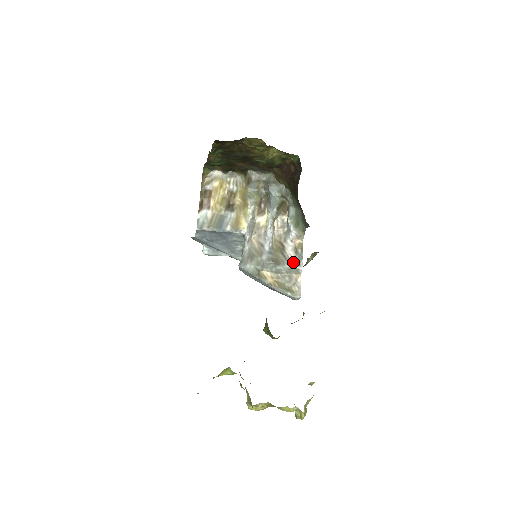
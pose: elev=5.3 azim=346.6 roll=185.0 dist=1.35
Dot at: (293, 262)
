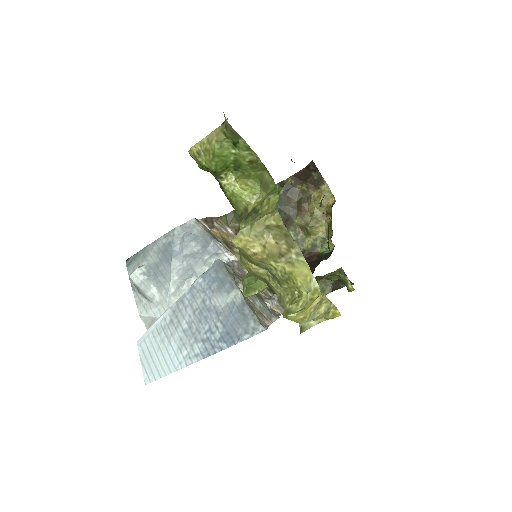
Dot at: (269, 310)
